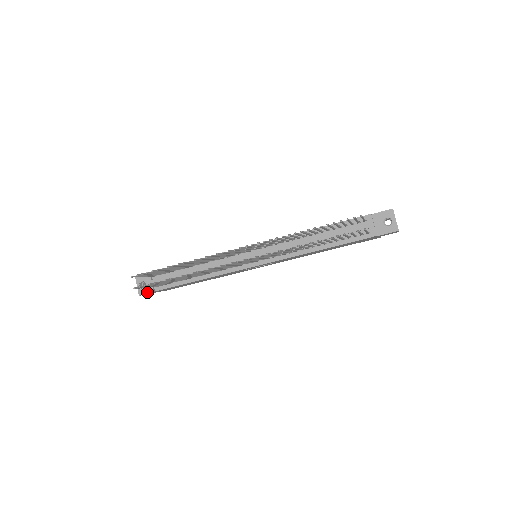
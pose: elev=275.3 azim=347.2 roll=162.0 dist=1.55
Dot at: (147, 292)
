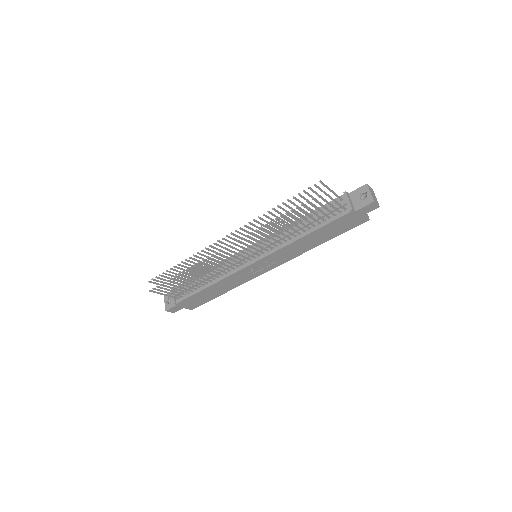
Dot at: (171, 306)
